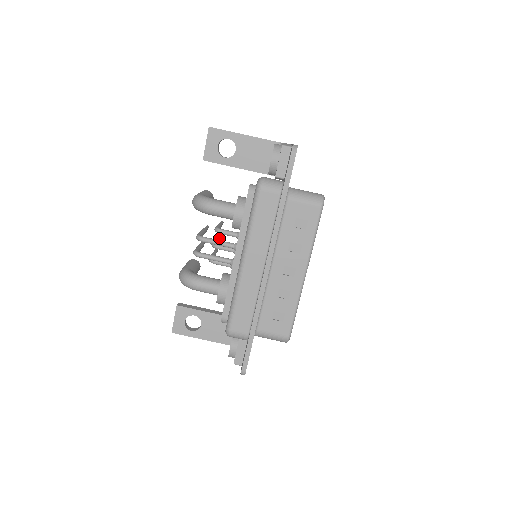
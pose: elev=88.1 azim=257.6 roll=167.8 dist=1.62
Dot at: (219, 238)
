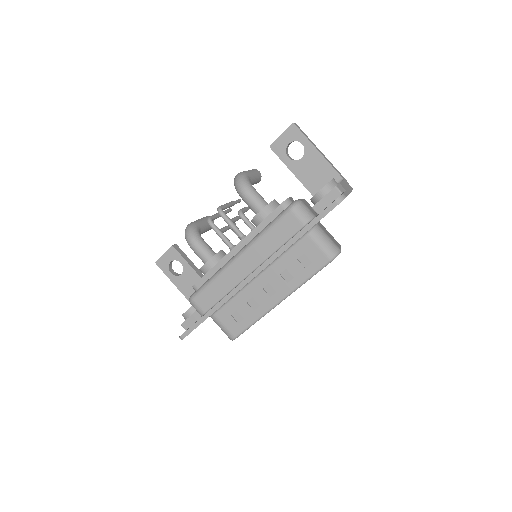
Dot at: occluded
